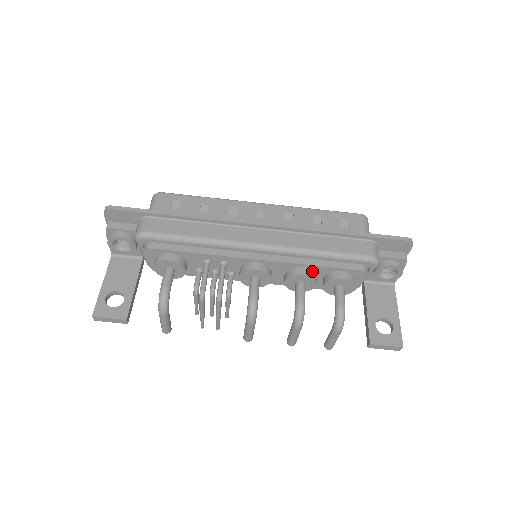
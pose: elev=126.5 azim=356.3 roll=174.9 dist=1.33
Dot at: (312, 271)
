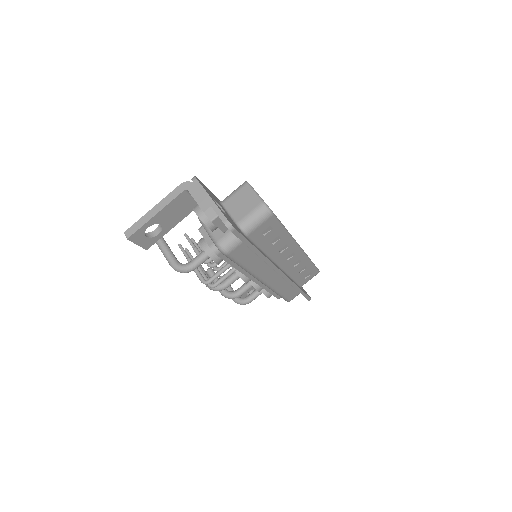
Dot at: occluded
